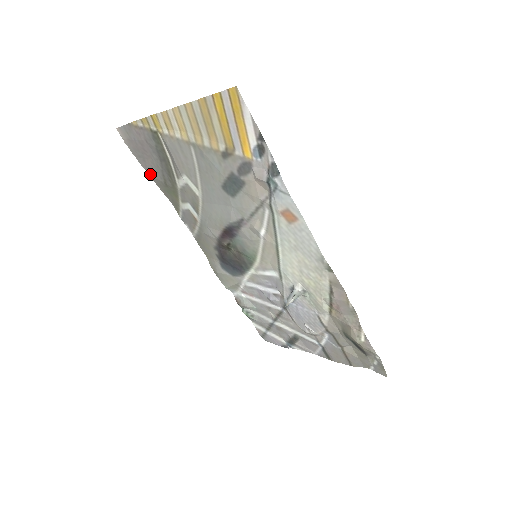
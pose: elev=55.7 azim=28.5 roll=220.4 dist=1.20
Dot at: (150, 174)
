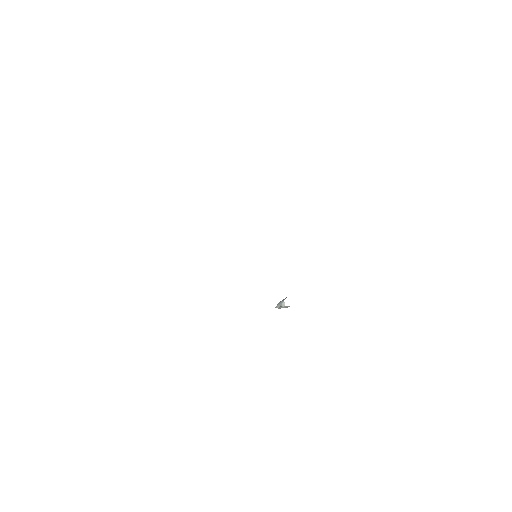
Dot at: occluded
